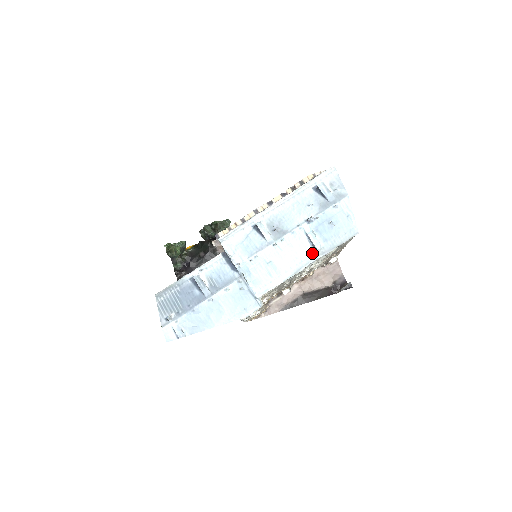
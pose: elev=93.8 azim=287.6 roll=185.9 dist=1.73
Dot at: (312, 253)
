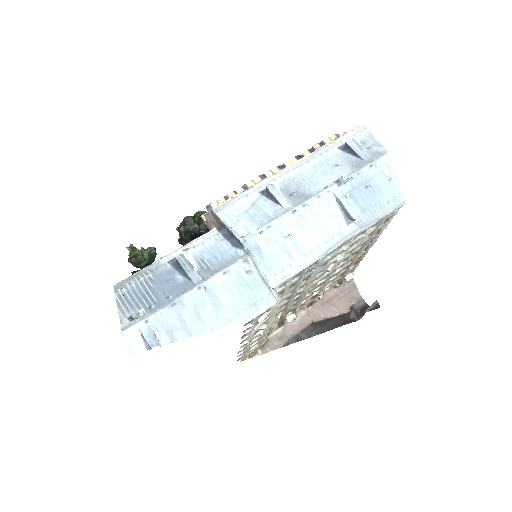
Dot at: (346, 227)
